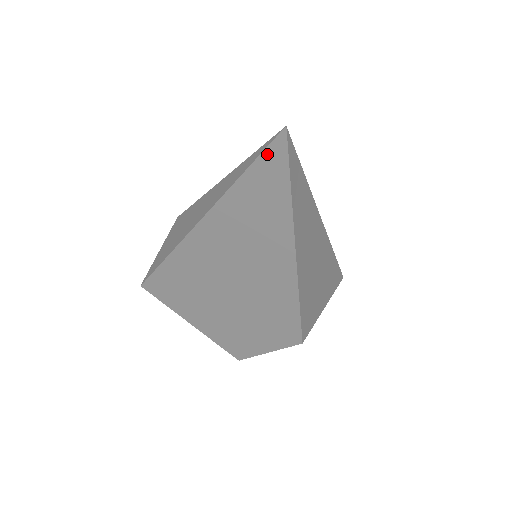
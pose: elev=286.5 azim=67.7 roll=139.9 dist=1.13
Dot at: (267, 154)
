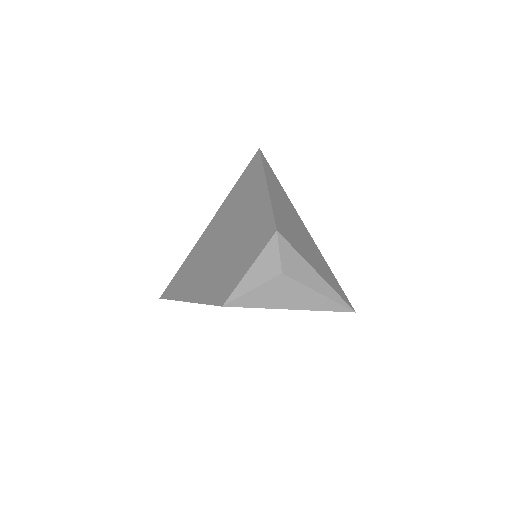
Dot at: (252, 161)
